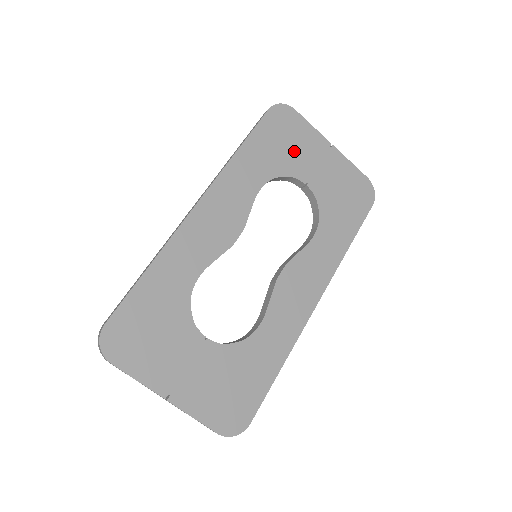
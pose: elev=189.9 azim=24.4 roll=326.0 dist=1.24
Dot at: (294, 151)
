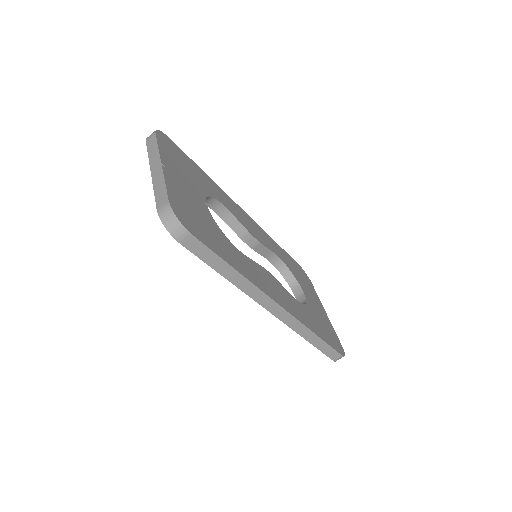
Dot at: (304, 282)
